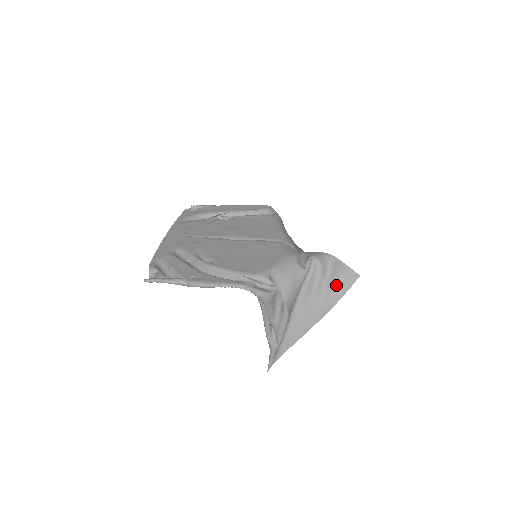
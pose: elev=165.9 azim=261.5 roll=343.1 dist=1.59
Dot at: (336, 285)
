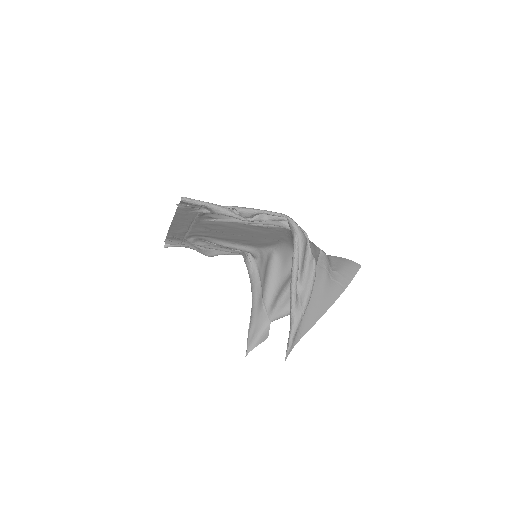
Dot at: (343, 271)
